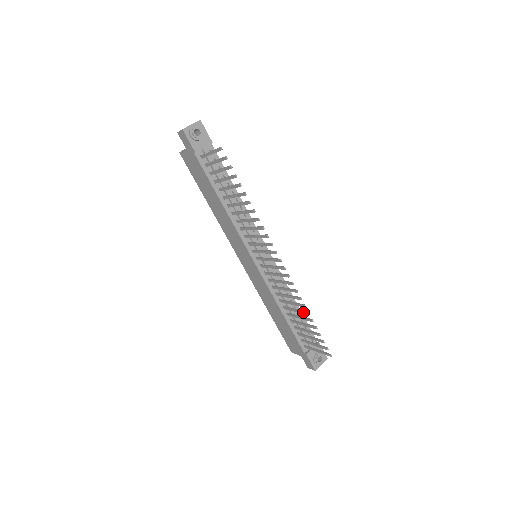
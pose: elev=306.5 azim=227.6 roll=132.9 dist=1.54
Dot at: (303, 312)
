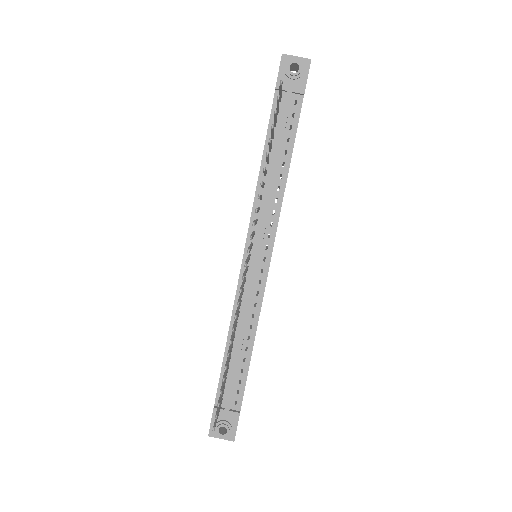
Dot at: occluded
